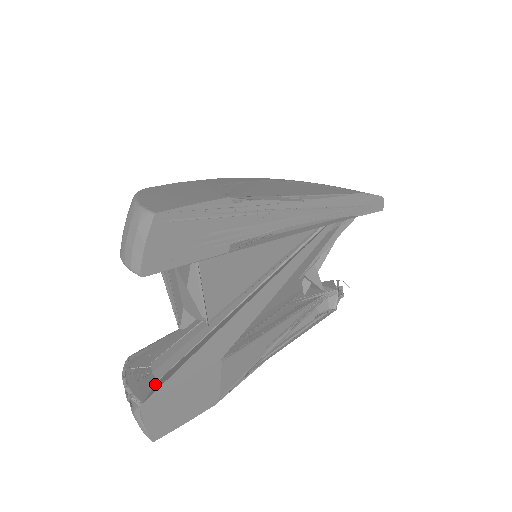
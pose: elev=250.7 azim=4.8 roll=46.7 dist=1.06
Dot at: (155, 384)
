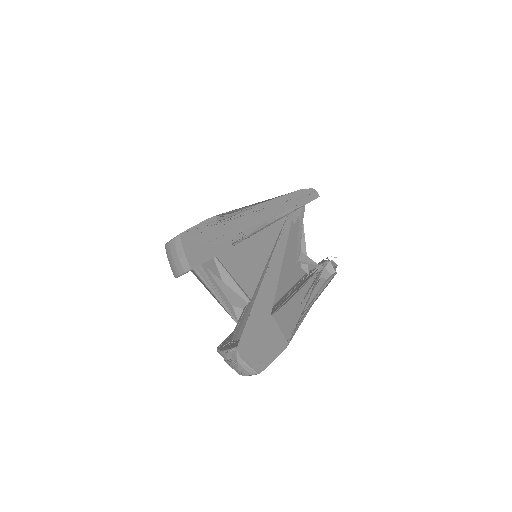
Dot at: (239, 340)
